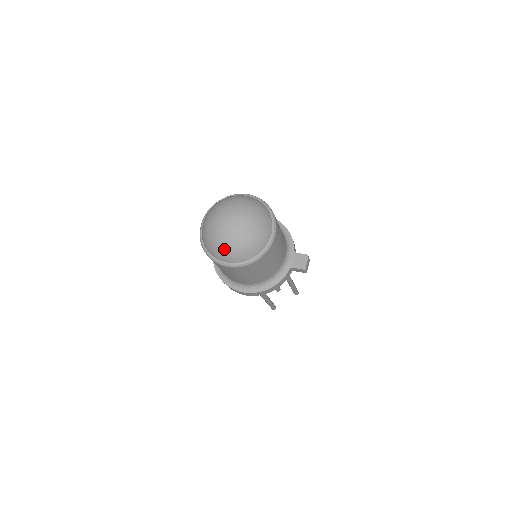
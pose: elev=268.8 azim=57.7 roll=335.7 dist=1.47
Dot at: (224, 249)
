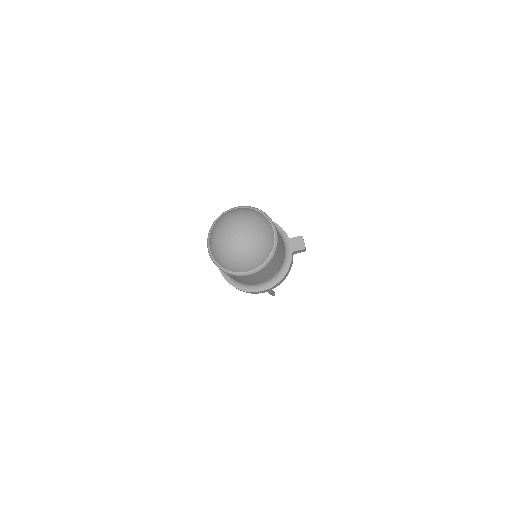
Dot at: (242, 261)
